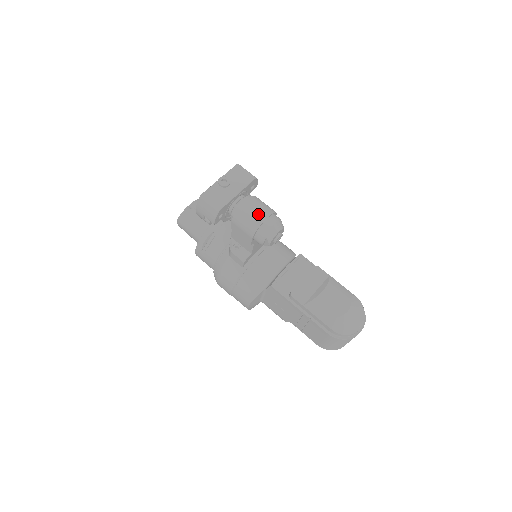
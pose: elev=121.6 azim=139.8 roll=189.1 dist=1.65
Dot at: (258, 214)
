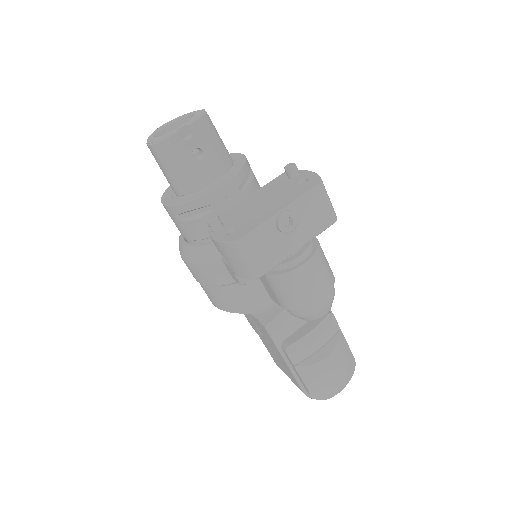
Dot at: (313, 290)
